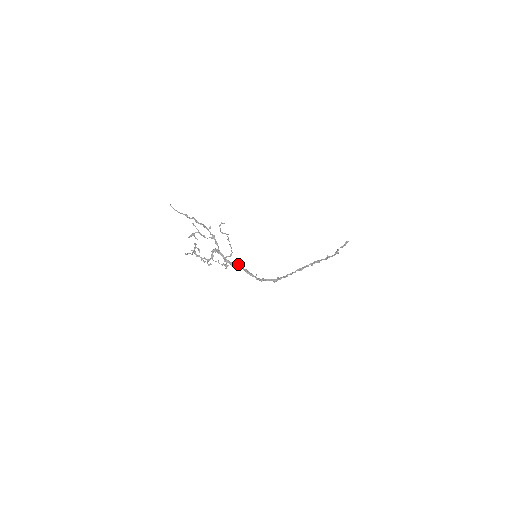
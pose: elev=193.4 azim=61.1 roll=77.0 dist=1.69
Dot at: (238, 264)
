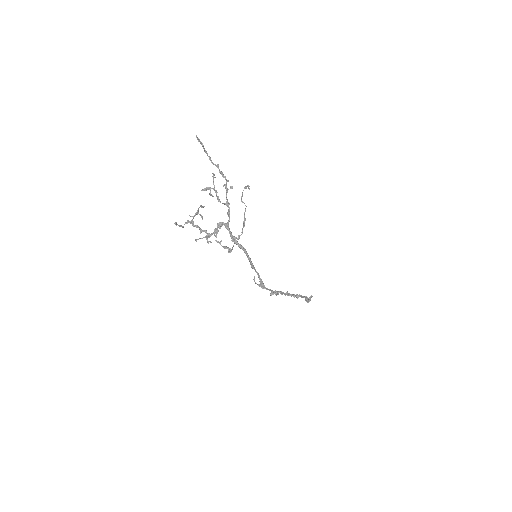
Dot at: occluded
